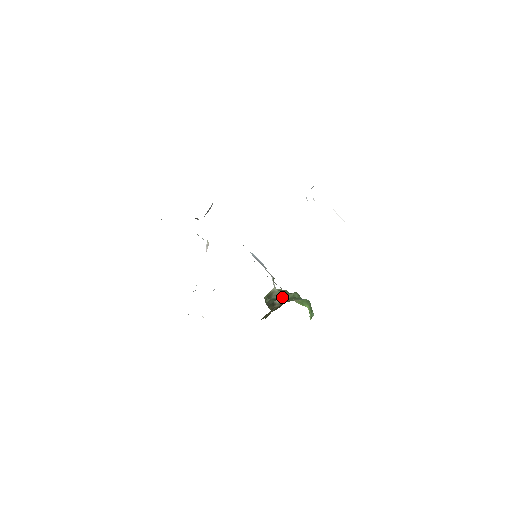
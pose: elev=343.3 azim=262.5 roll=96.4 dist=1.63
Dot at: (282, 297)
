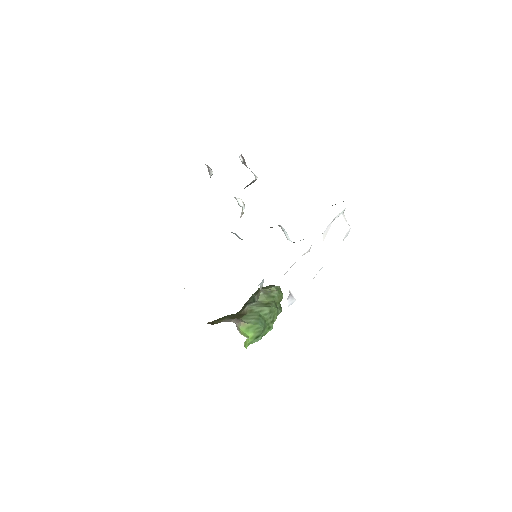
Dot at: (252, 306)
